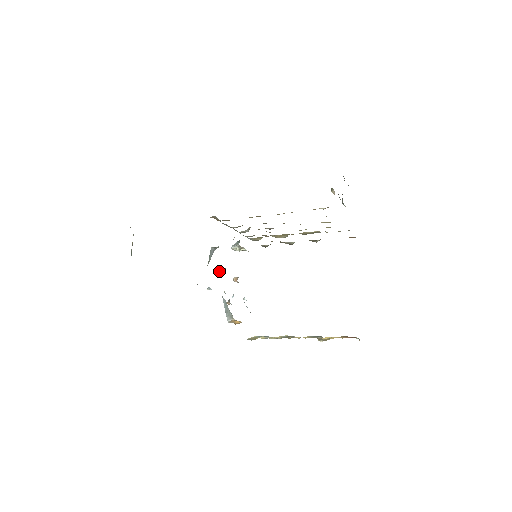
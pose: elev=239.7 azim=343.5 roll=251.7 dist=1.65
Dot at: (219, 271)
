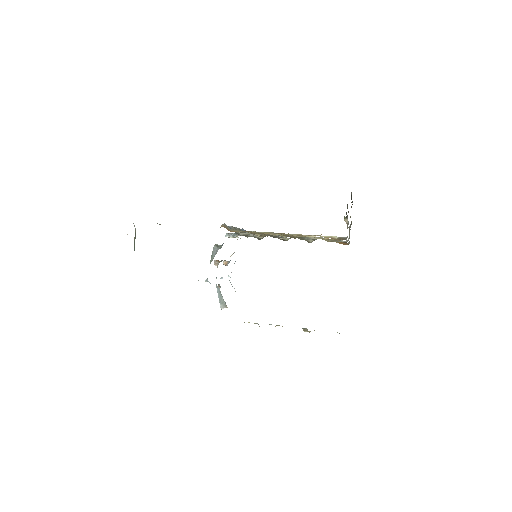
Dot at: (215, 262)
